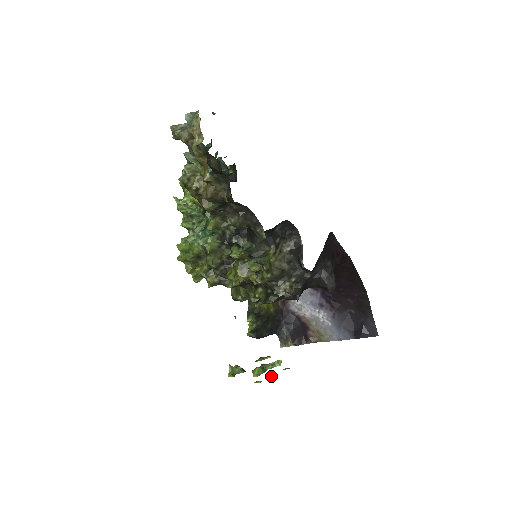
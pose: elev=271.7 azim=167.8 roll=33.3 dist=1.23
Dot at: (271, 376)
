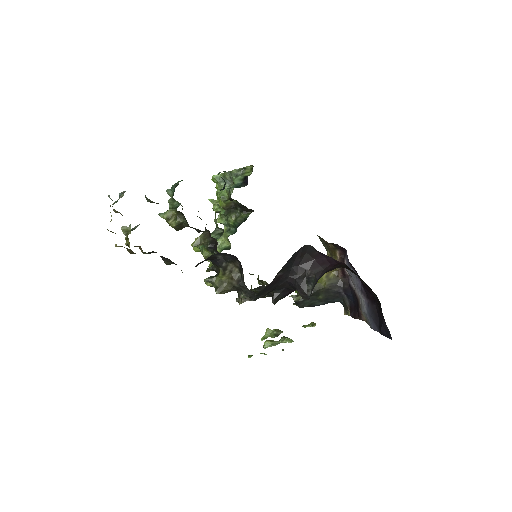
Dot at: occluded
